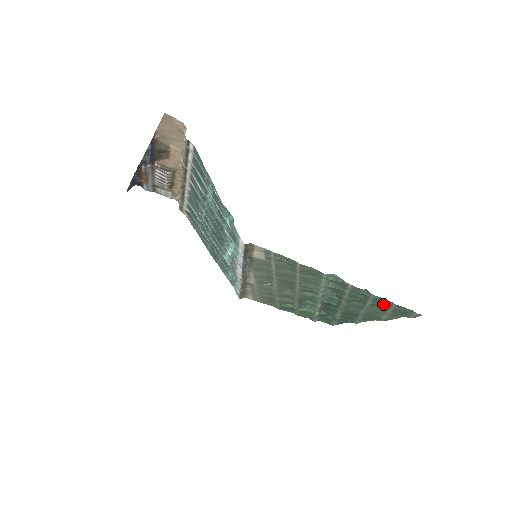
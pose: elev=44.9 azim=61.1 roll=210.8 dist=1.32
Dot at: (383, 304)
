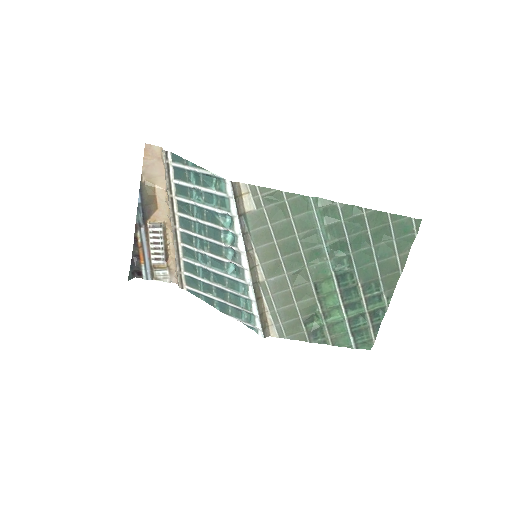
Dot at: (382, 229)
